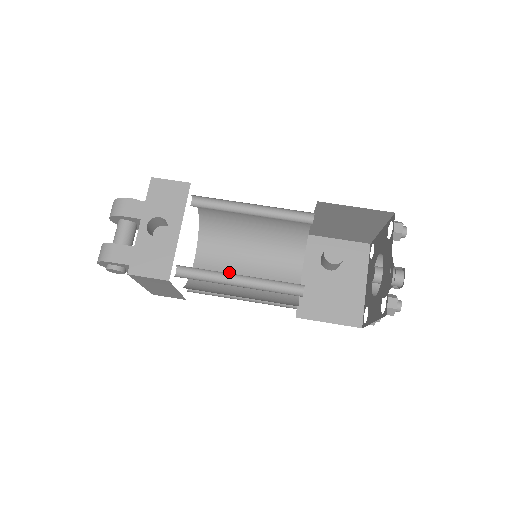
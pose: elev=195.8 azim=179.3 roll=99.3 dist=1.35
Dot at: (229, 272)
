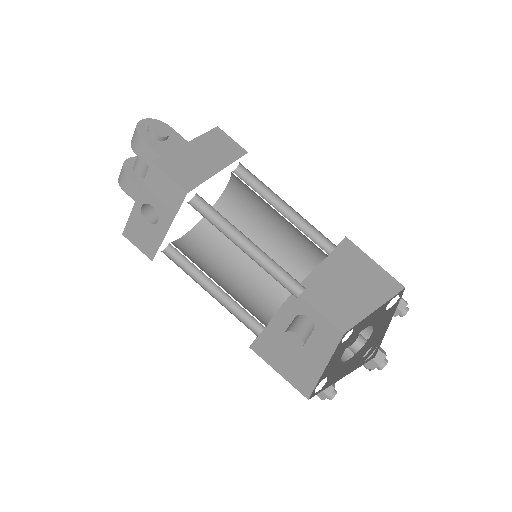
Dot at: (250, 223)
